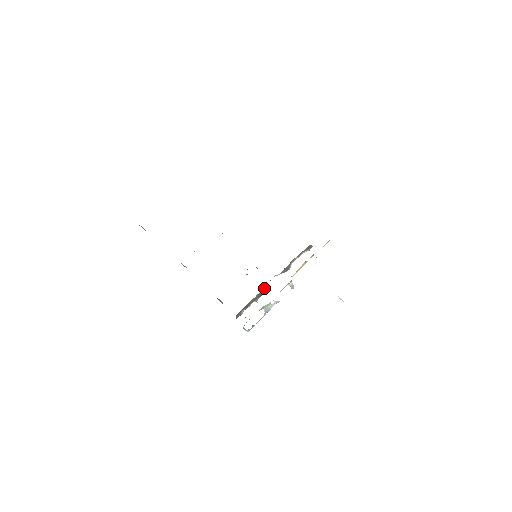
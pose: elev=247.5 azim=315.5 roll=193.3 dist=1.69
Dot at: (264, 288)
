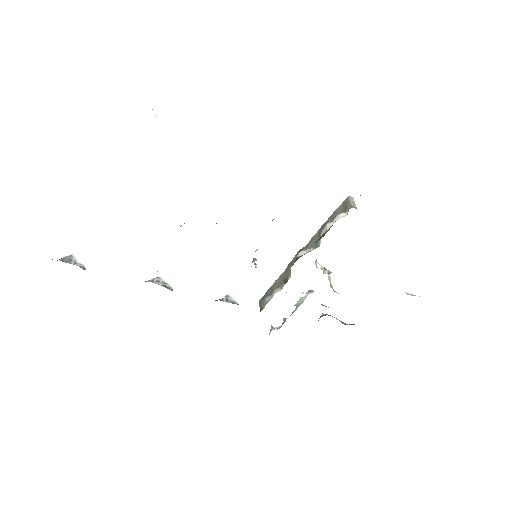
Dot at: (288, 269)
